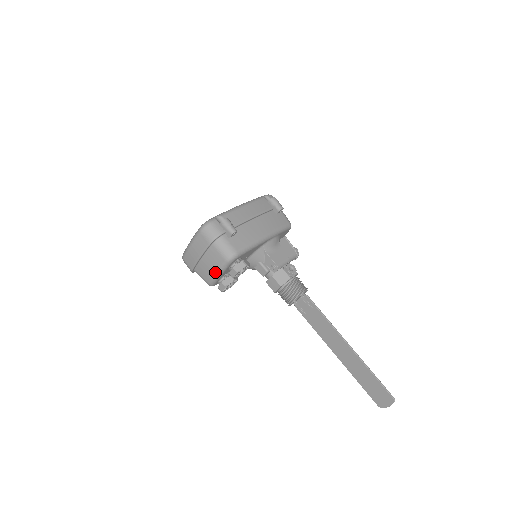
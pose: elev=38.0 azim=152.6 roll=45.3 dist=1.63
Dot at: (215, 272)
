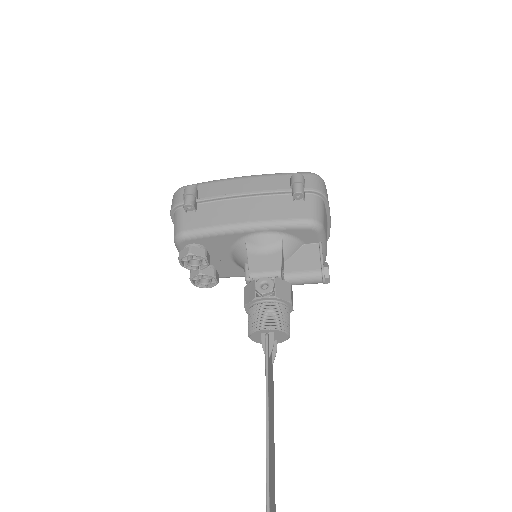
Dot at: occluded
